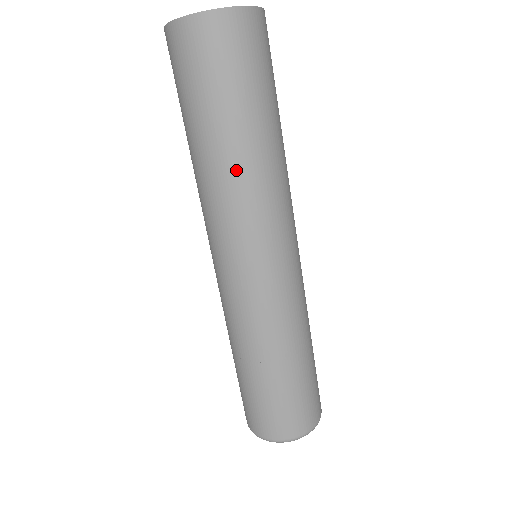
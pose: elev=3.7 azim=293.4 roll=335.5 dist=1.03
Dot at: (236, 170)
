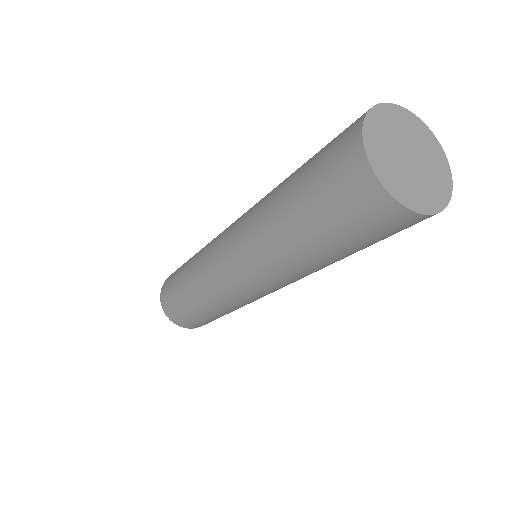
Dot at: occluded
